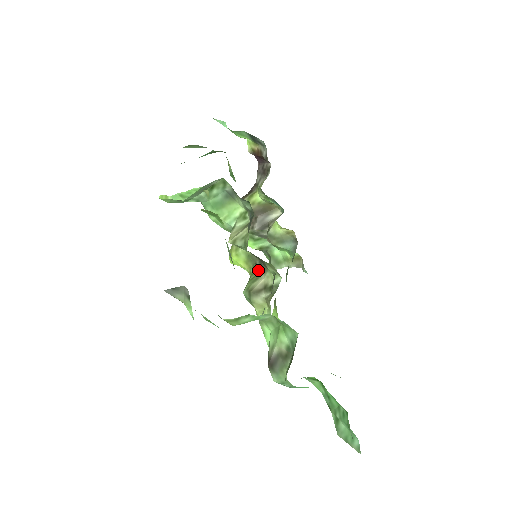
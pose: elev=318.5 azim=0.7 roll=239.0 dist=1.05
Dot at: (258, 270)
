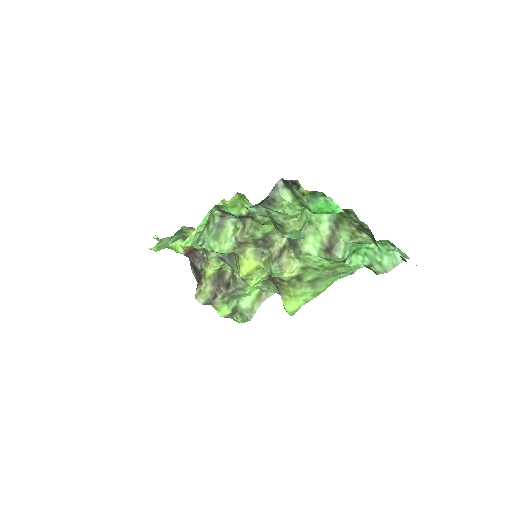
Dot at: (267, 253)
